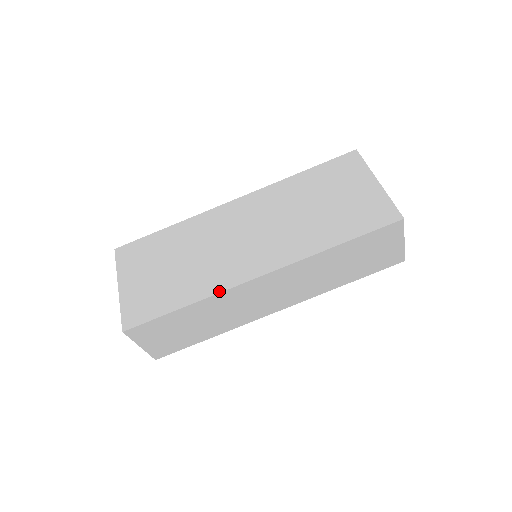
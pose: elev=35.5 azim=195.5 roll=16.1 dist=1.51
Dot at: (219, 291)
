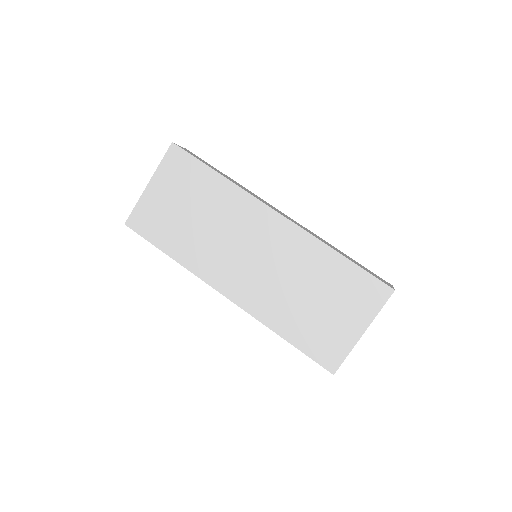
Dot at: (194, 273)
